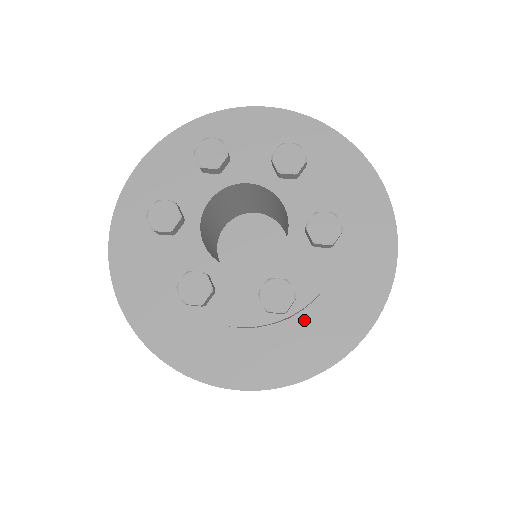
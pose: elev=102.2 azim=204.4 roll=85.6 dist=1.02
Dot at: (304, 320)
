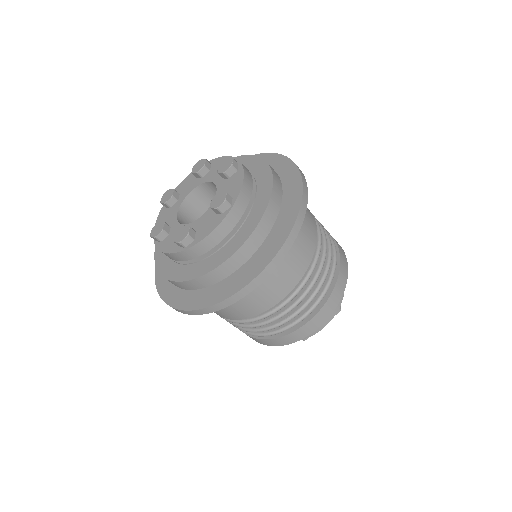
Dot at: (206, 263)
